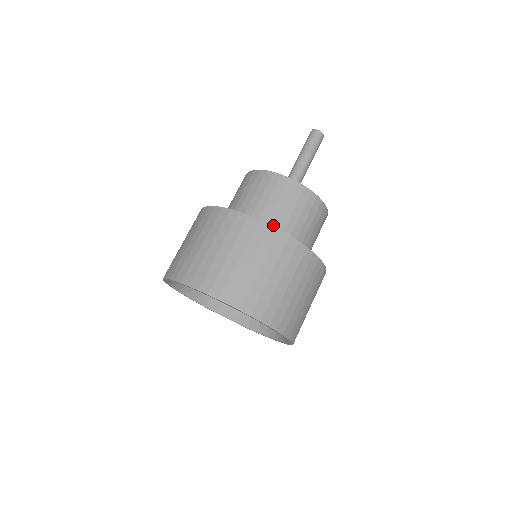
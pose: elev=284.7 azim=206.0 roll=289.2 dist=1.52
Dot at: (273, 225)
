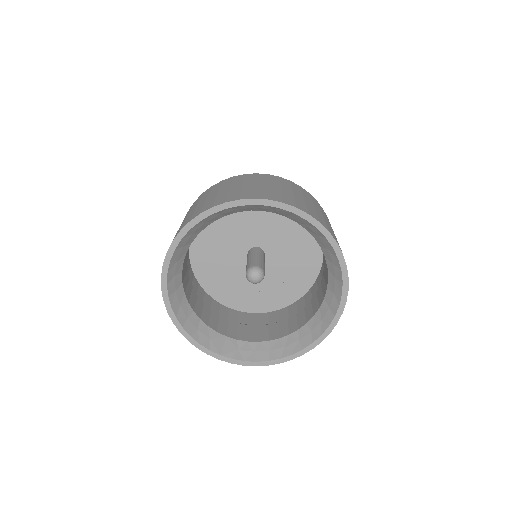
Dot at: occluded
